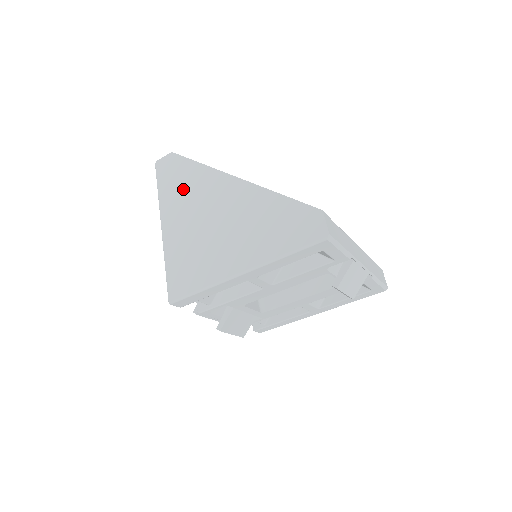
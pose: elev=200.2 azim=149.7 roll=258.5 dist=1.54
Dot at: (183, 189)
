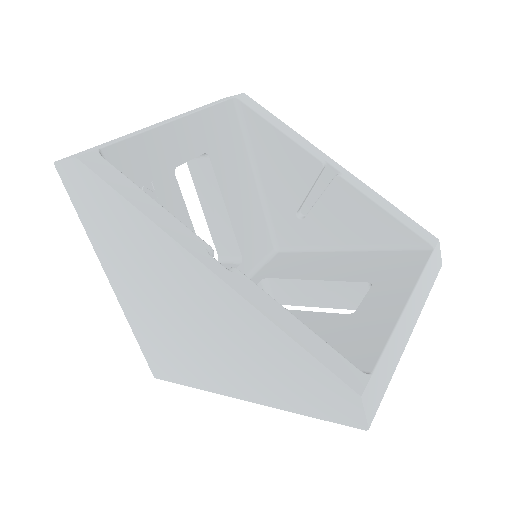
Dot at: (122, 242)
